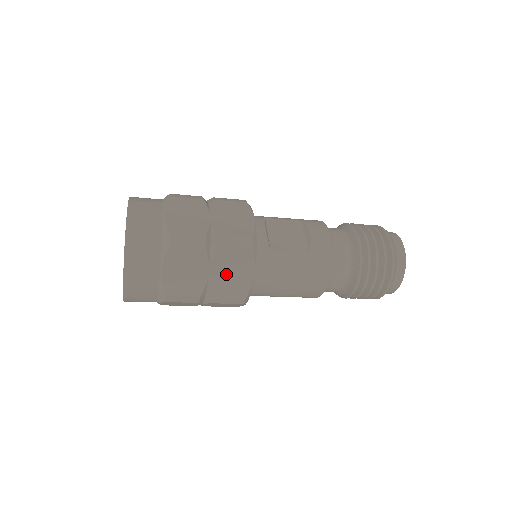
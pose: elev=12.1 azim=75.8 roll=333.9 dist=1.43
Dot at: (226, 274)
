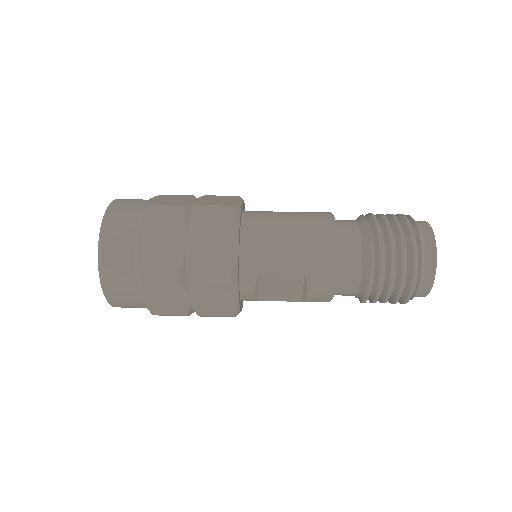
Dot at: occluded
